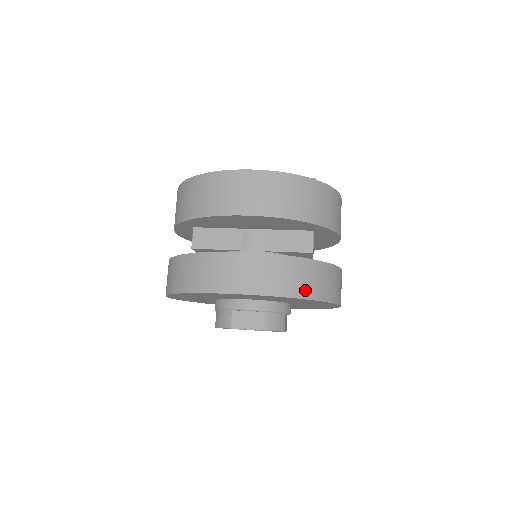
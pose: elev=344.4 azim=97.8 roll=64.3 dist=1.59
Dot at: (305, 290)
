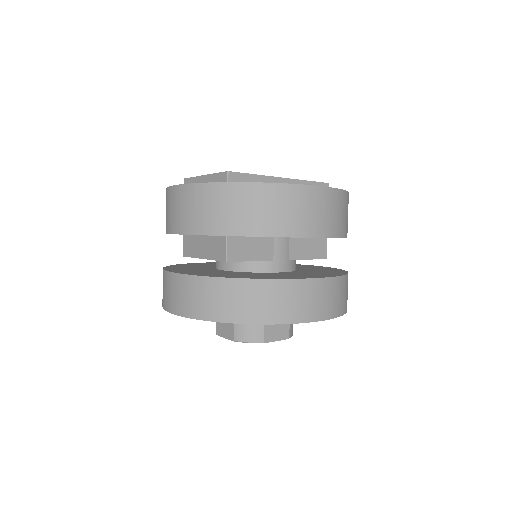
Dot at: occluded
